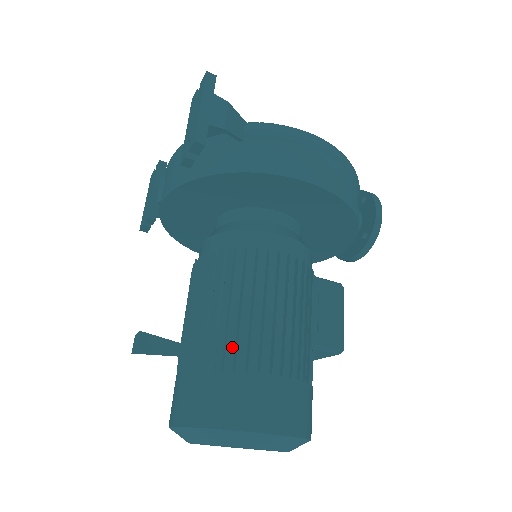
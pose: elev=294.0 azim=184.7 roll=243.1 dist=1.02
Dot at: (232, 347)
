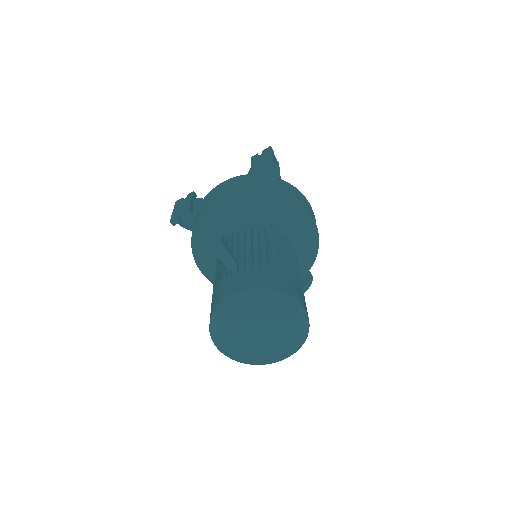
Dot at: (274, 265)
